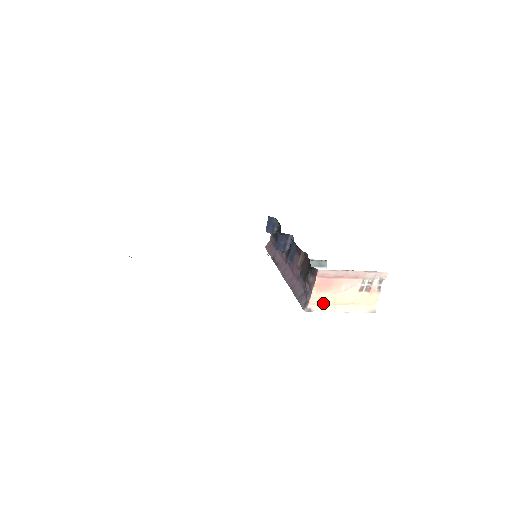
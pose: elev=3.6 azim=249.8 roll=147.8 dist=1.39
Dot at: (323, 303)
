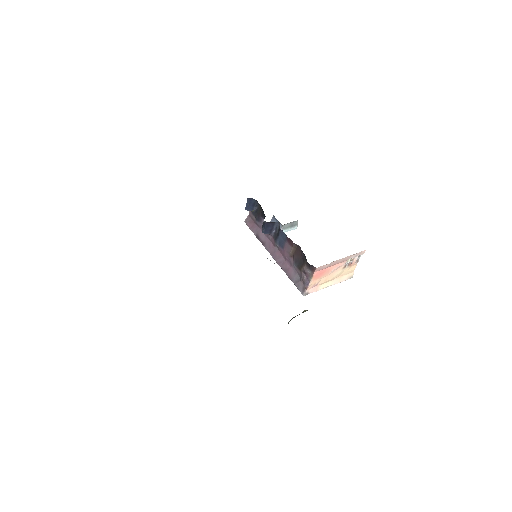
Dot at: (317, 285)
